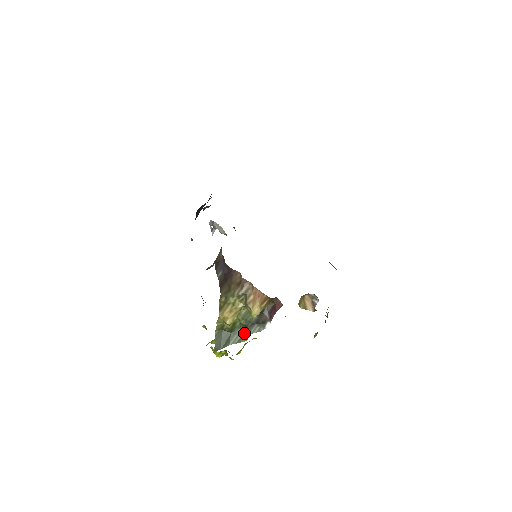
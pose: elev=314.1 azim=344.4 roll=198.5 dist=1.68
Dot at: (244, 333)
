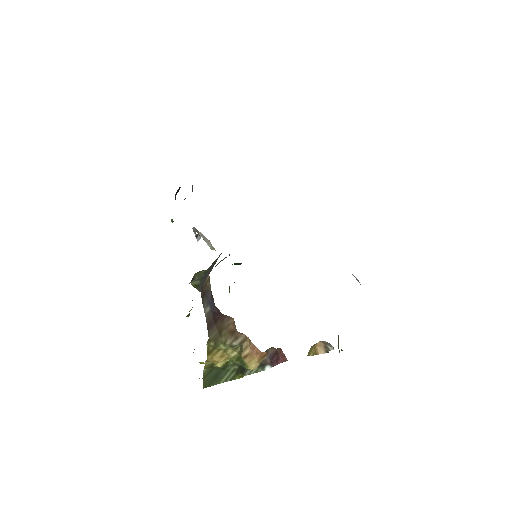
Dot at: (239, 372)
